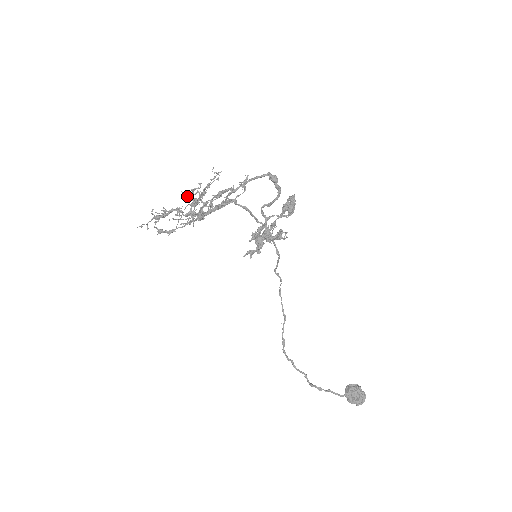
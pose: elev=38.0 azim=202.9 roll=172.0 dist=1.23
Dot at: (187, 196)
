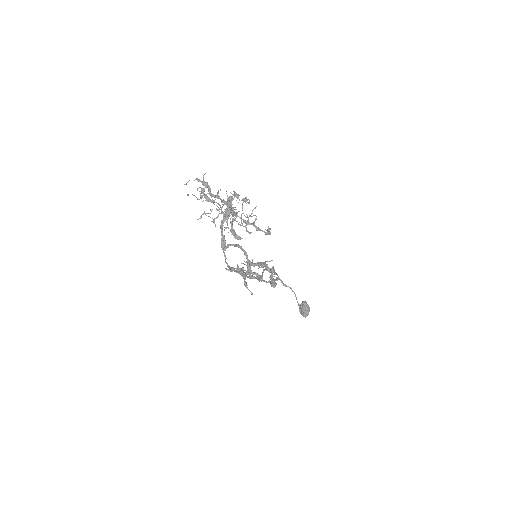
Dot at: (217, 206)
